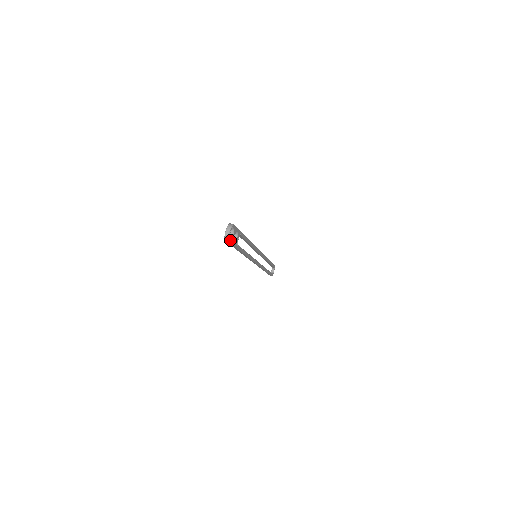
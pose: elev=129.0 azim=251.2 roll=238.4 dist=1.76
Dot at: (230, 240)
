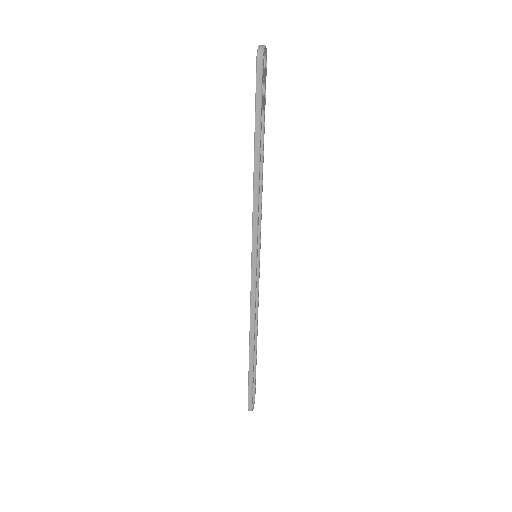
Dot at: (262, 65)
